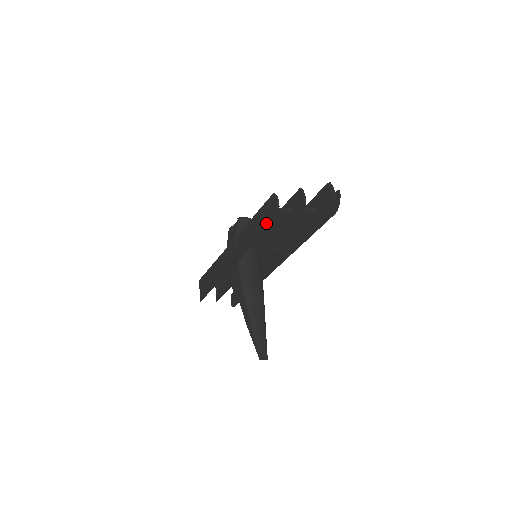
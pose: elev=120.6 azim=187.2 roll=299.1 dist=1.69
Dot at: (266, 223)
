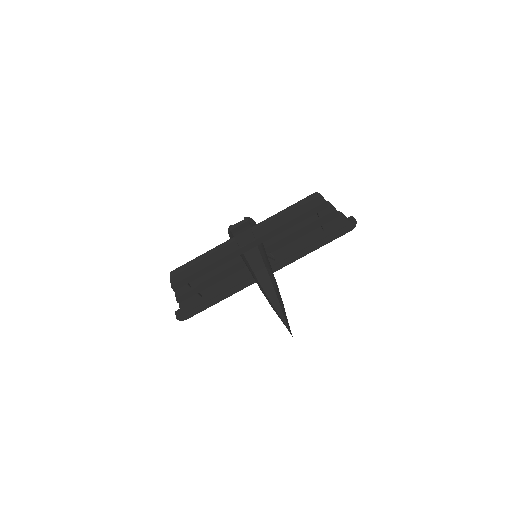
Dot at: (308, 212)
